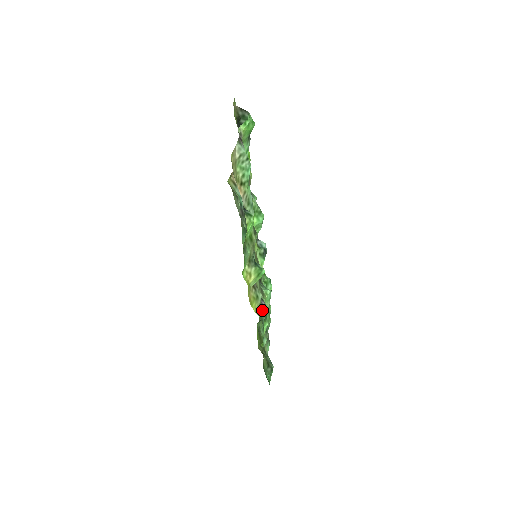
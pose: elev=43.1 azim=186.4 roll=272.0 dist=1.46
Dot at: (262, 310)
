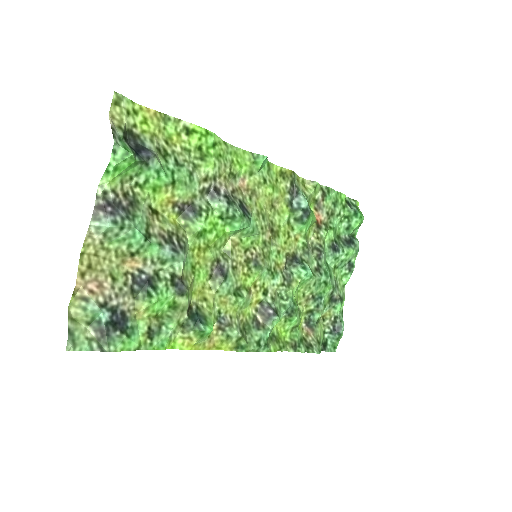
Dot at: (267, 322)
